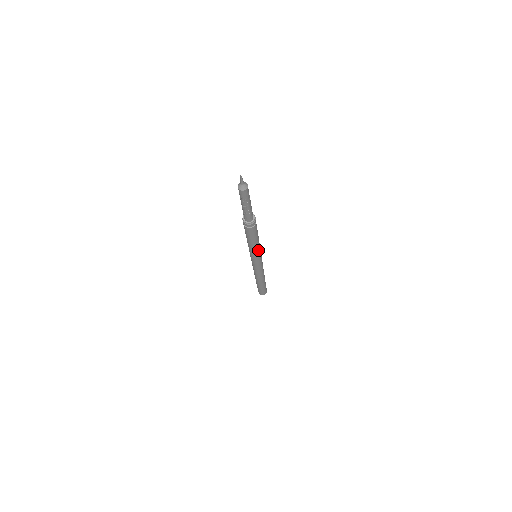
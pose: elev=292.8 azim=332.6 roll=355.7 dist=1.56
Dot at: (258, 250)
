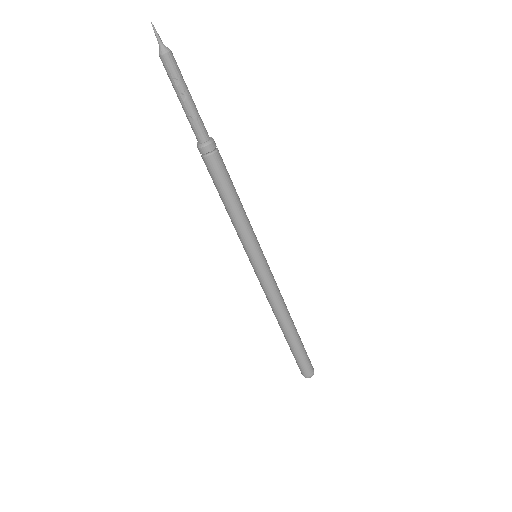
Dot at: (249, 227)
